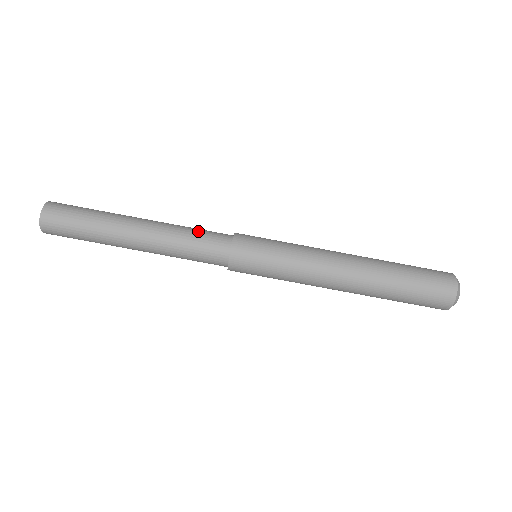
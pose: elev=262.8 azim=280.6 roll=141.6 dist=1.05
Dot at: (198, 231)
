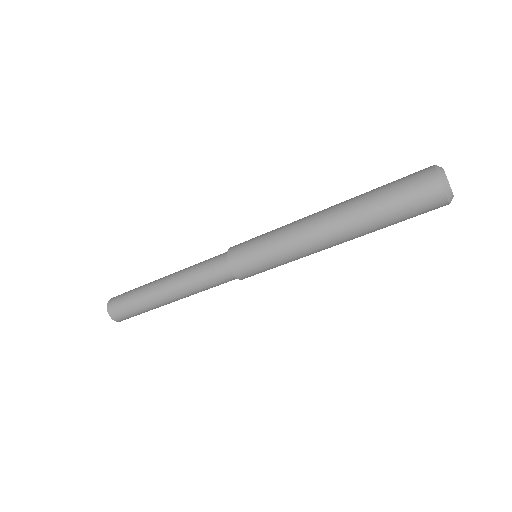
Dot at: (202, 268)
